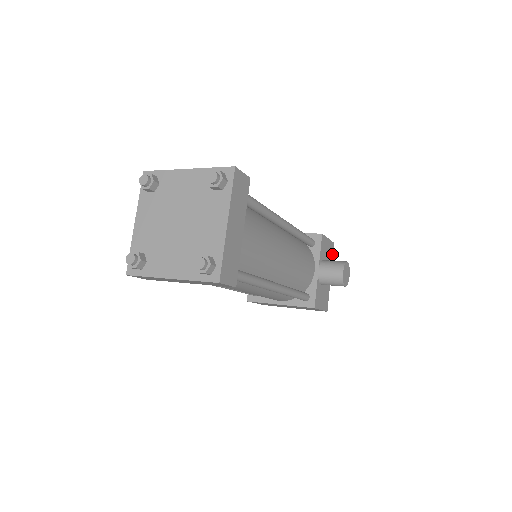
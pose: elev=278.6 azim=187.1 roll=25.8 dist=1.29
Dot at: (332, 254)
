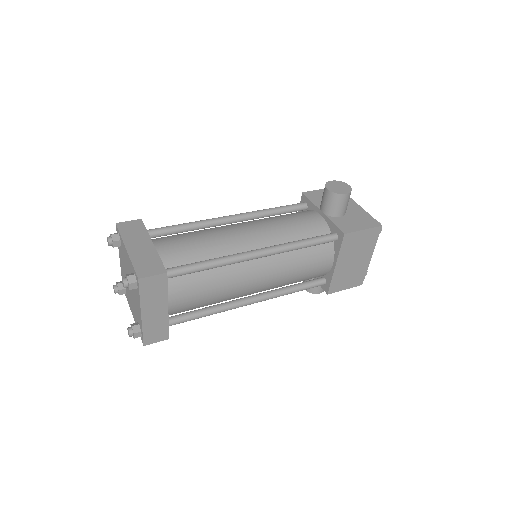
Dot at: occluded
